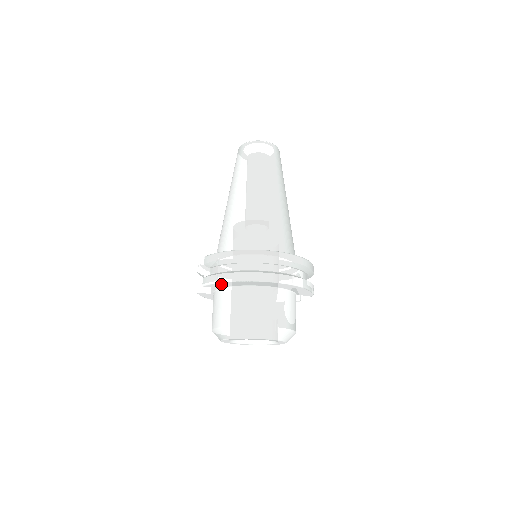
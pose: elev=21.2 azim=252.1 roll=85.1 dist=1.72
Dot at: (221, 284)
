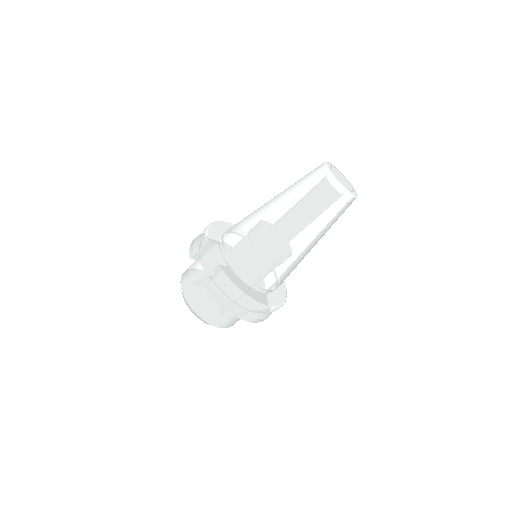
Dot at: occluded
